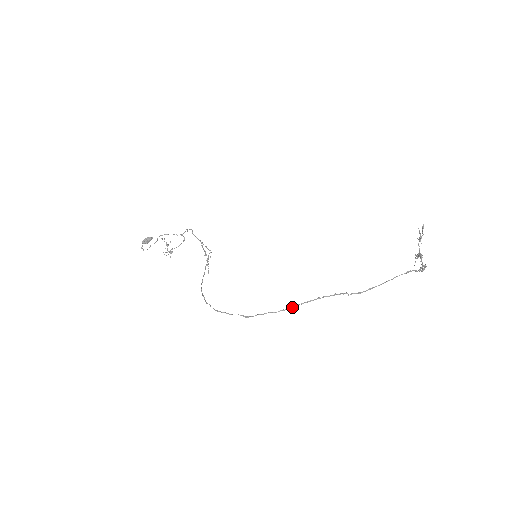
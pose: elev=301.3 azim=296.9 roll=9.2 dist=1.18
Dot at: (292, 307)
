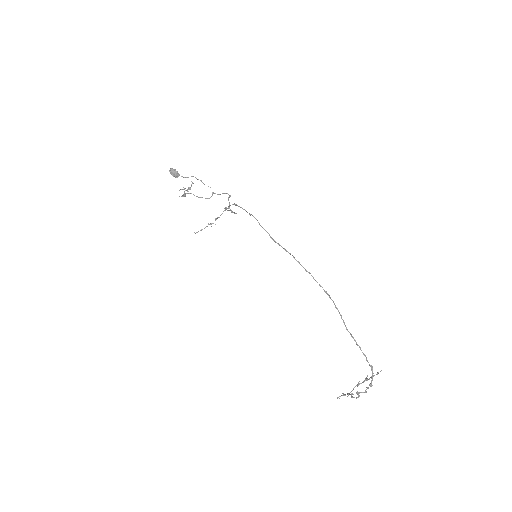
Dot at: occluded
